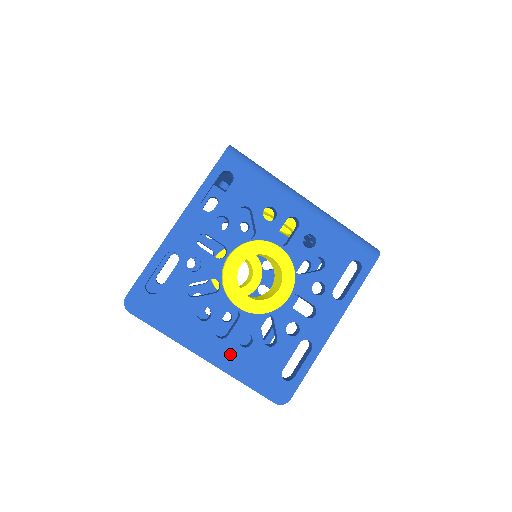
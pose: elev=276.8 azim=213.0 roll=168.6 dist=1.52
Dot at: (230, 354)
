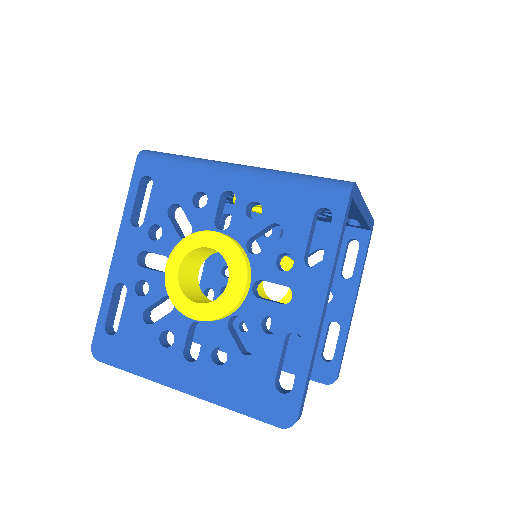
Dot at: (207, 378)
